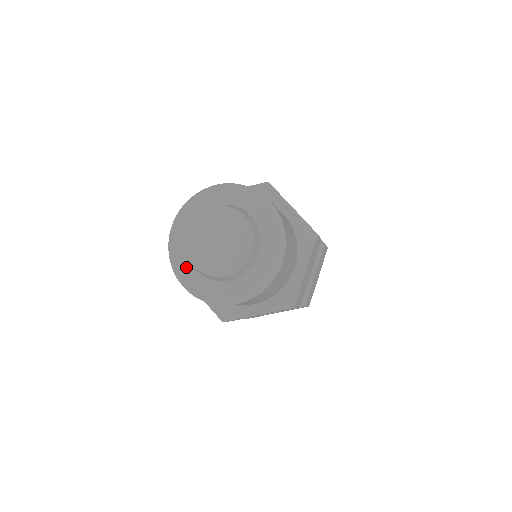
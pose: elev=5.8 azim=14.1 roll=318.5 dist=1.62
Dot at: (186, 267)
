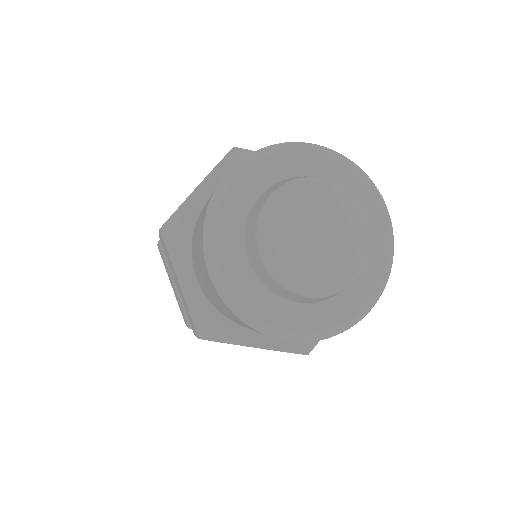
Dot at: (233, 250)
